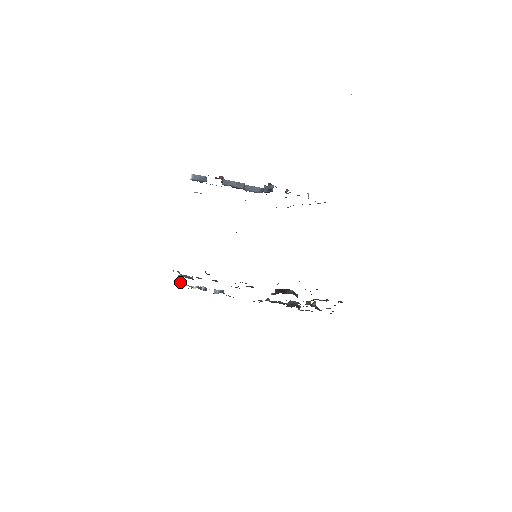
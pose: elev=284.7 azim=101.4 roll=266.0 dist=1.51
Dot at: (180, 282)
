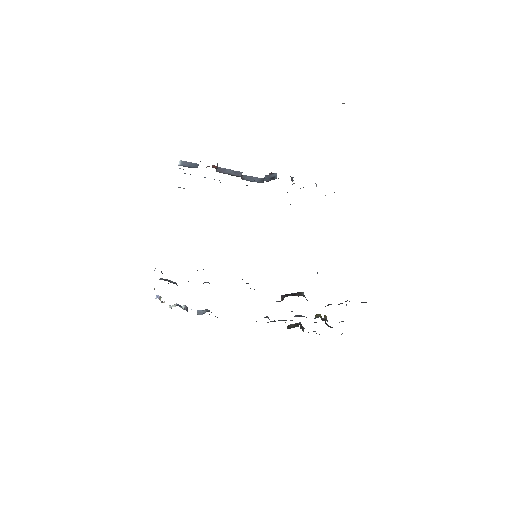
Dot at: (156, 297)
